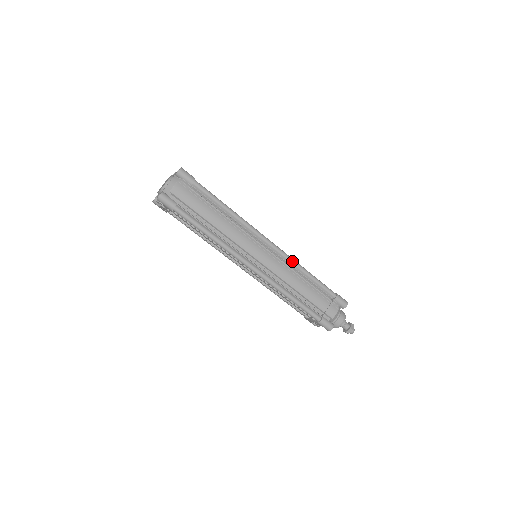
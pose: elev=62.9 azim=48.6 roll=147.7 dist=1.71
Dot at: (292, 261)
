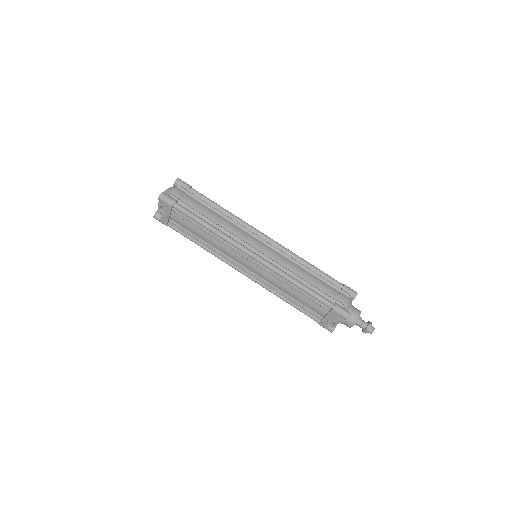
Dot at: (291, 252)
